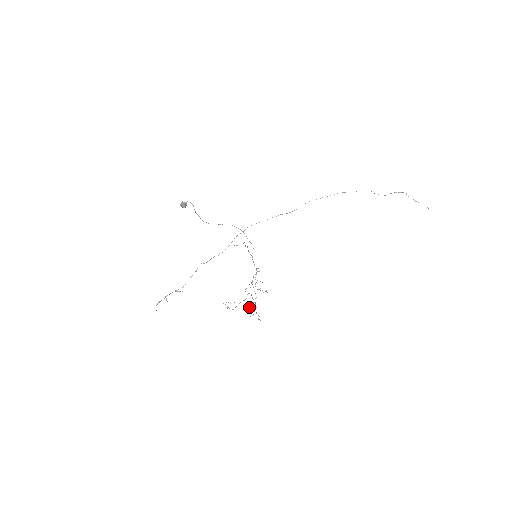
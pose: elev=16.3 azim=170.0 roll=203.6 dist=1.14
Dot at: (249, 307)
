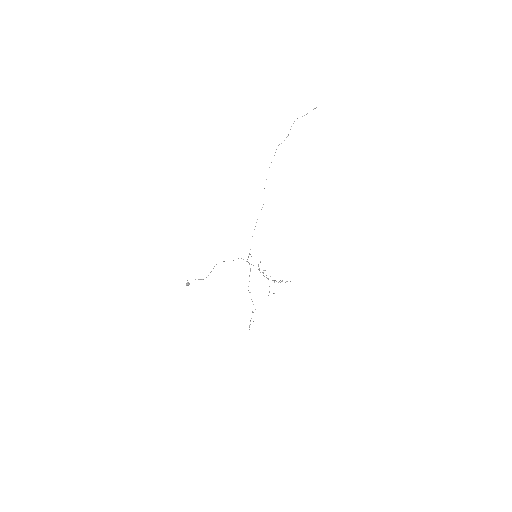
Dot at: occluded
